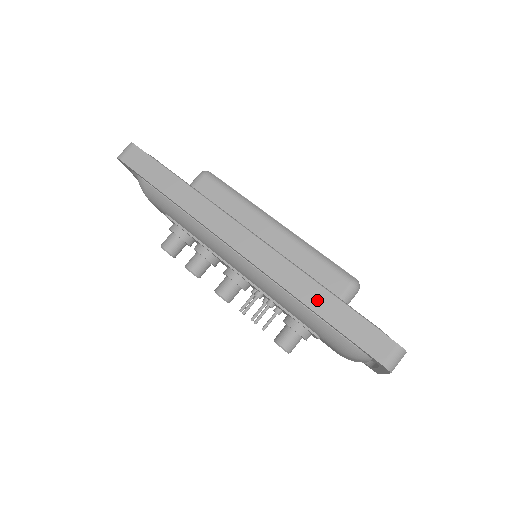
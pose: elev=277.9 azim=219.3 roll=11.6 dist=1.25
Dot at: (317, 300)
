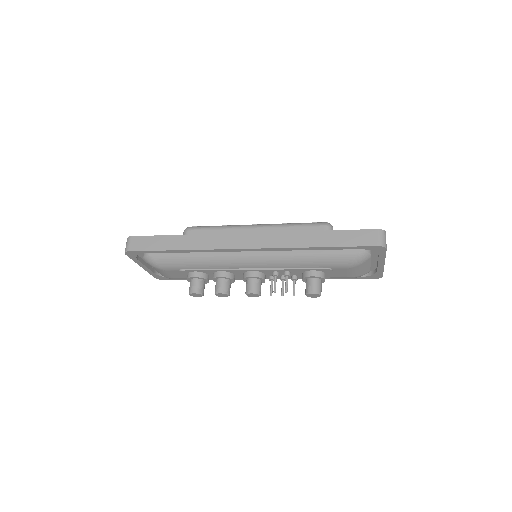
Dot at: (314, 240)
